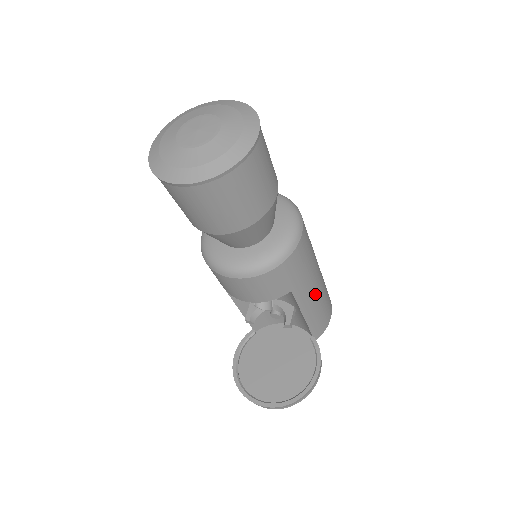
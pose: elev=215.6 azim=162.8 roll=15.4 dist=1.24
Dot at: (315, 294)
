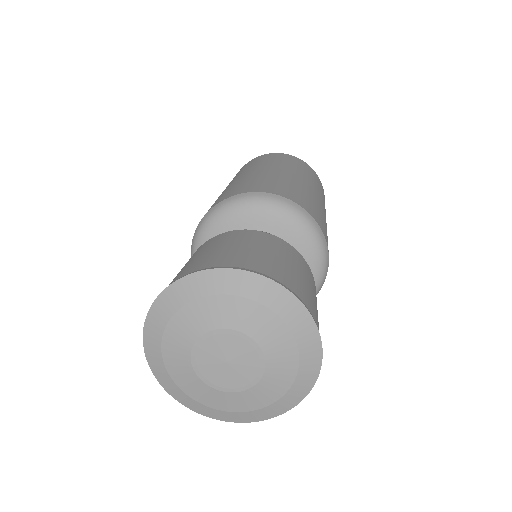
Dot at: occluded
